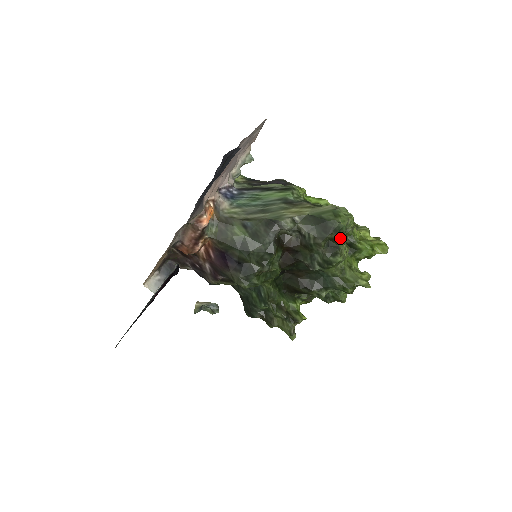
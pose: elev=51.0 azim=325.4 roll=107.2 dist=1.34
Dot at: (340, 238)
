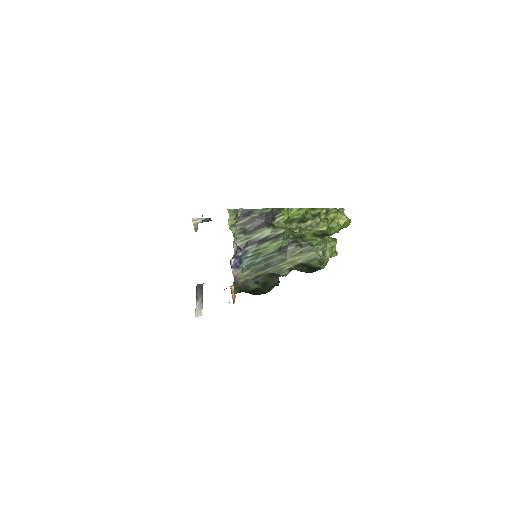
Dot at: occluded
